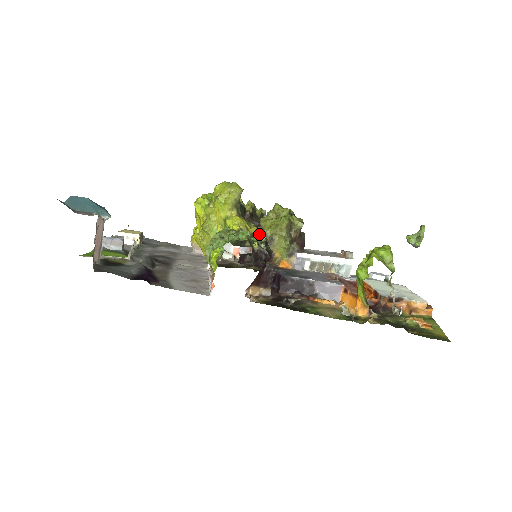
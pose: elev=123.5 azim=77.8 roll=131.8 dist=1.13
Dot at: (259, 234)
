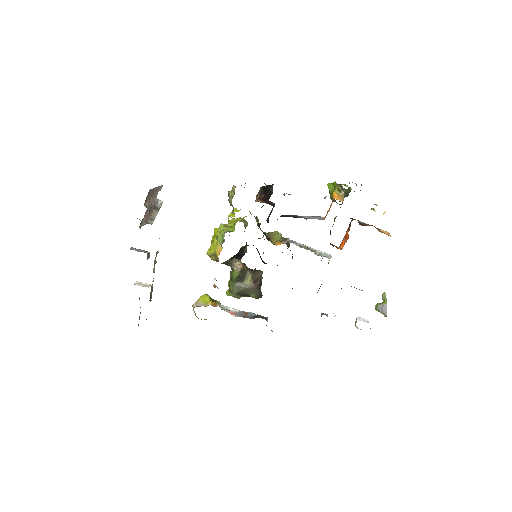
Dot at: occluded
